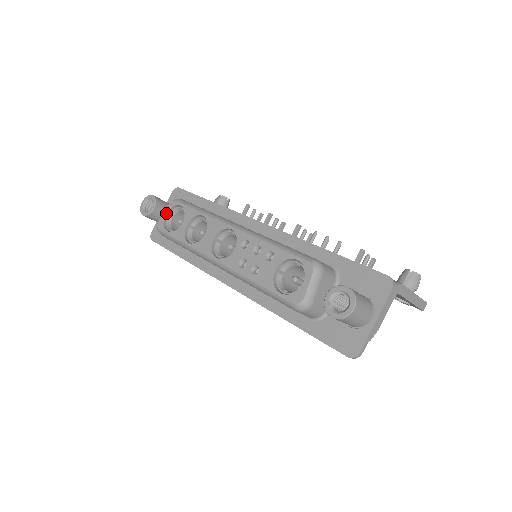
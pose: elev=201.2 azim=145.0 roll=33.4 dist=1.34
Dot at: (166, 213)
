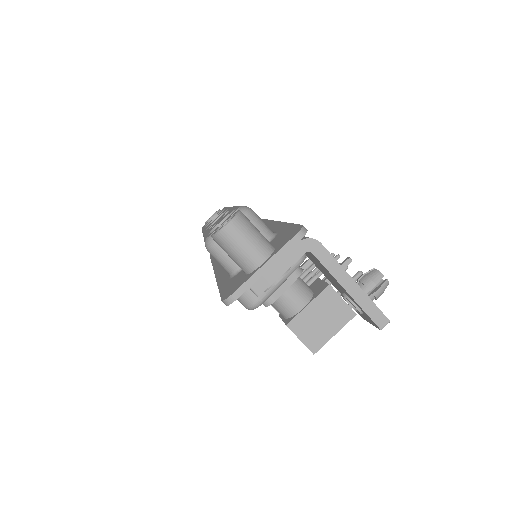
Dot at: (214, 216)
